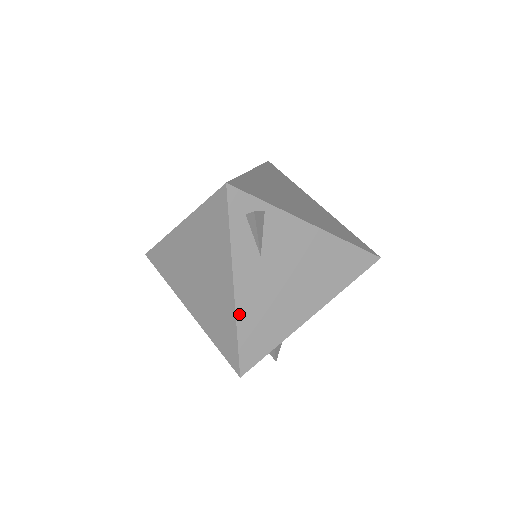
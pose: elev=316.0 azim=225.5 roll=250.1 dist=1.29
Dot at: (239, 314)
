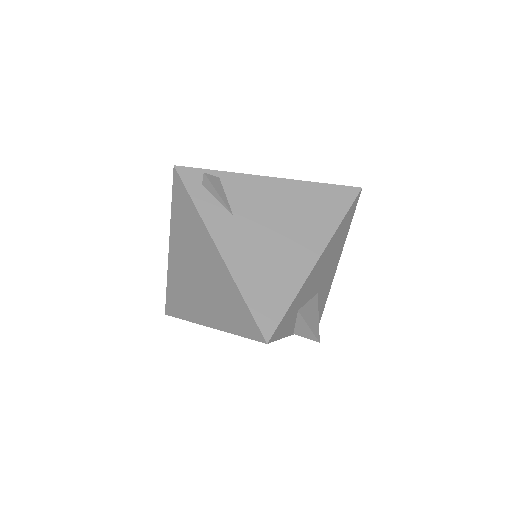
Dot at: (235, 275)
